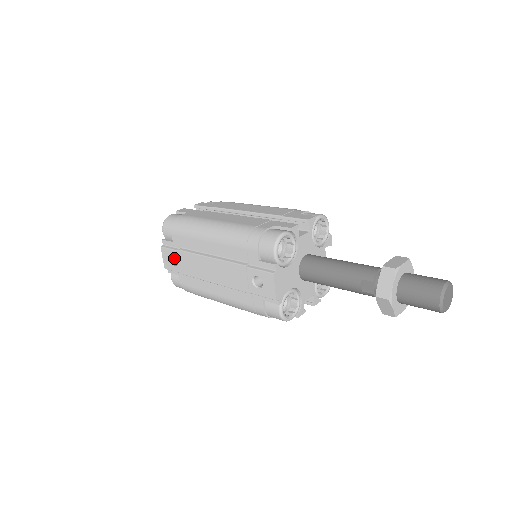
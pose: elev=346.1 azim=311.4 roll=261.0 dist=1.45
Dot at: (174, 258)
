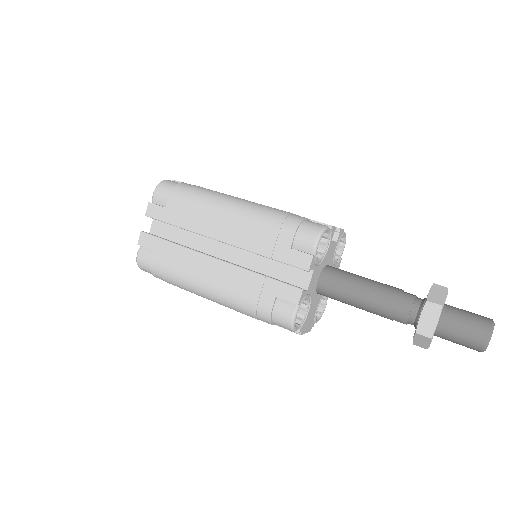
Dot at: occluded
